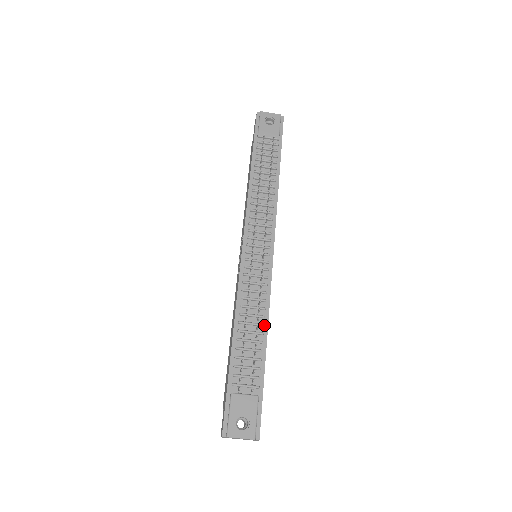
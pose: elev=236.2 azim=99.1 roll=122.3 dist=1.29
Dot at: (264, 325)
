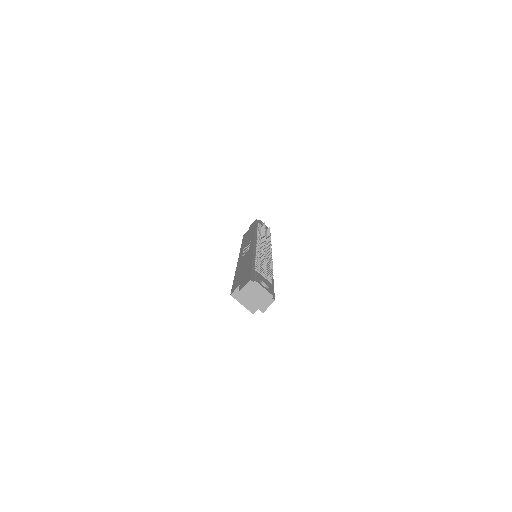
Dot at: occluded
